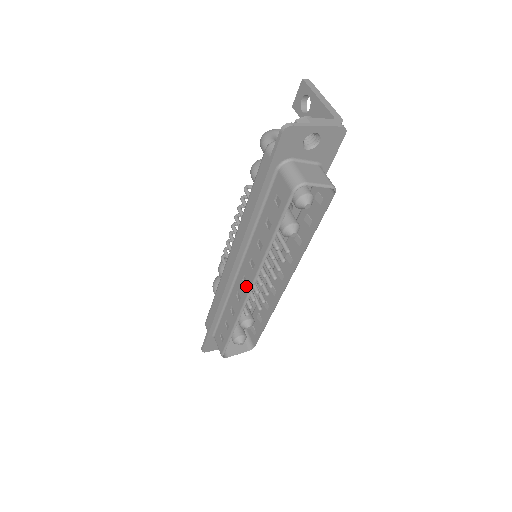
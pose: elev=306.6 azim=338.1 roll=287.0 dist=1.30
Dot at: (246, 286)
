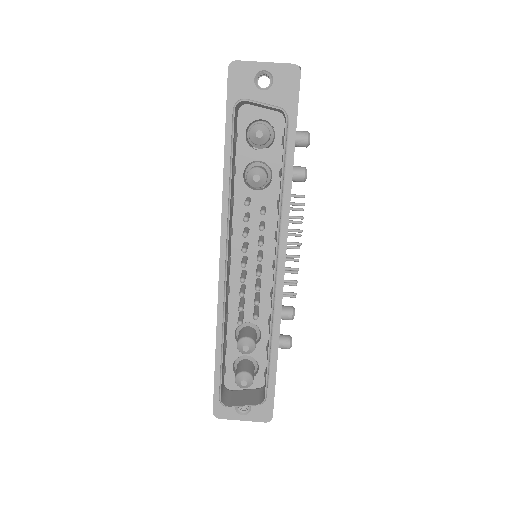
Dot at: occluded
